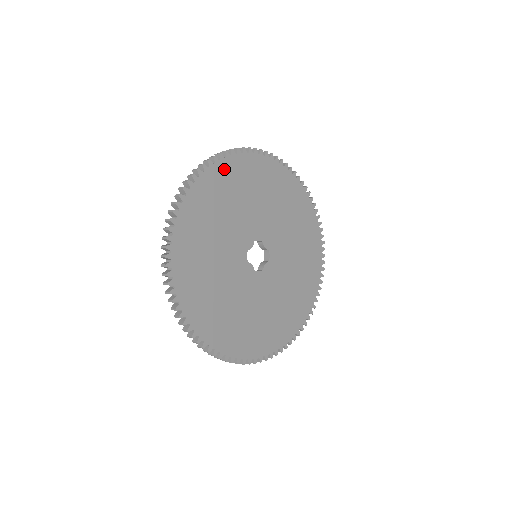
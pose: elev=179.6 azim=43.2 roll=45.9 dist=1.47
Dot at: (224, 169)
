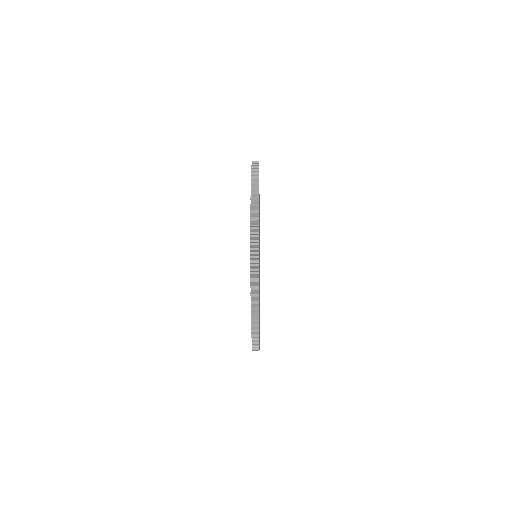
Dot at: occluded
